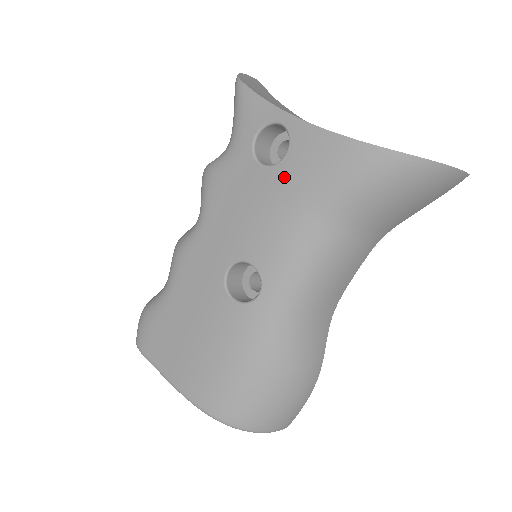
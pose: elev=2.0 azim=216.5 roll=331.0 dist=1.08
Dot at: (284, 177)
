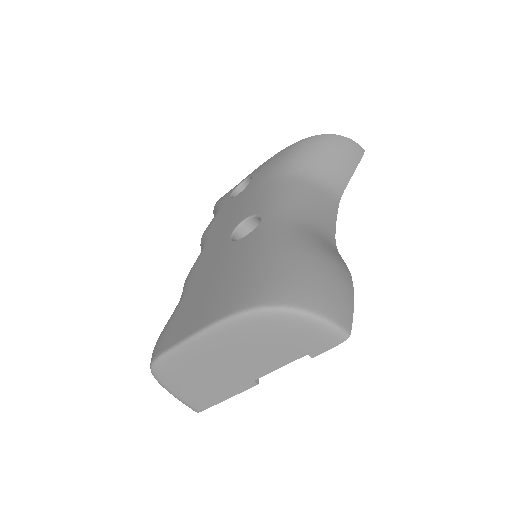
Dot at: (254, 182)
